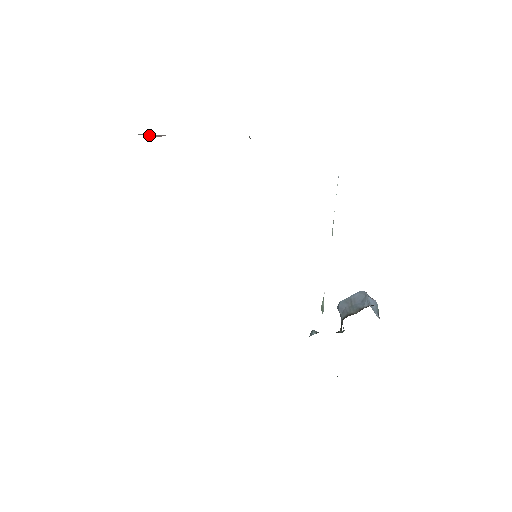
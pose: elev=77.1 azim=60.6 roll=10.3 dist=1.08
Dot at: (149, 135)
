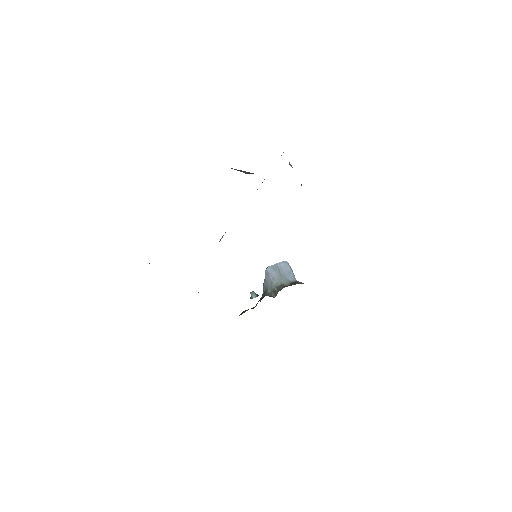
Dot at: (241, 171)
